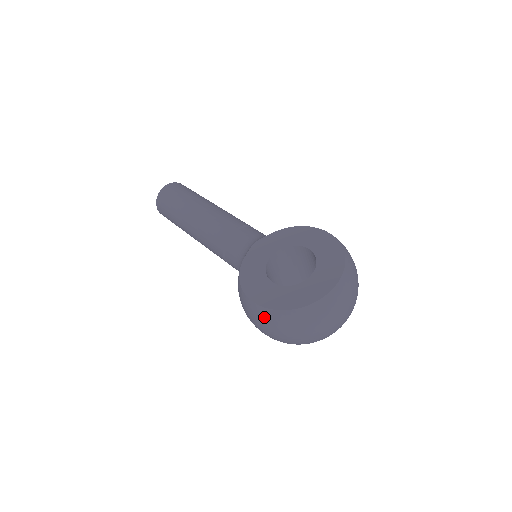
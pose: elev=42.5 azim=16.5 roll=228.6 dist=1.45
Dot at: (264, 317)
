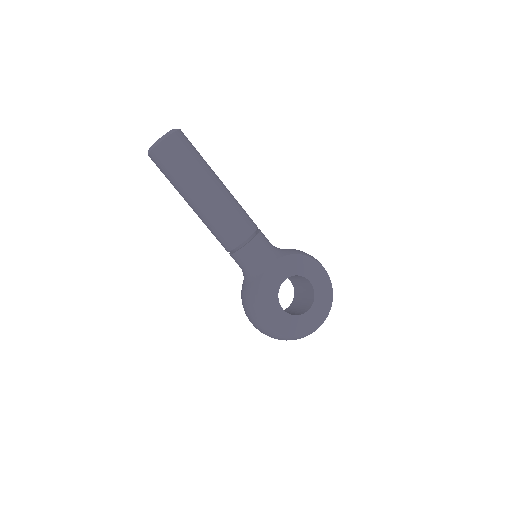
Dot at: (271, 334)
